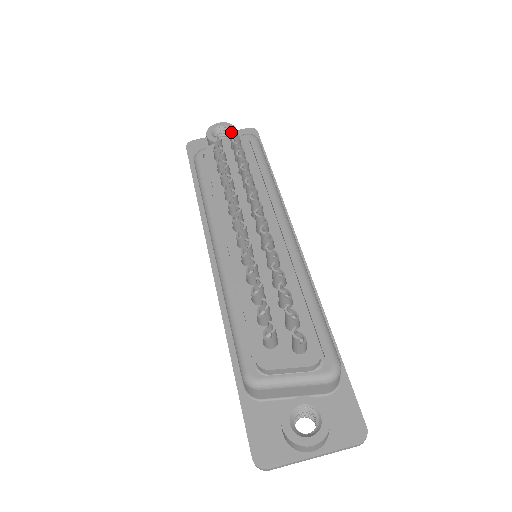
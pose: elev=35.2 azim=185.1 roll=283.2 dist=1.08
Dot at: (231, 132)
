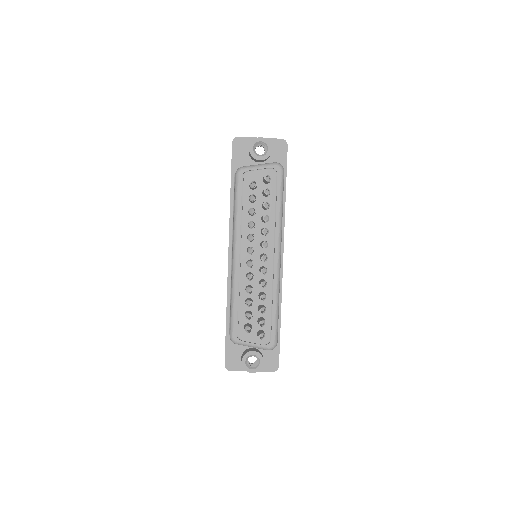
Dot at: (265, 180)
